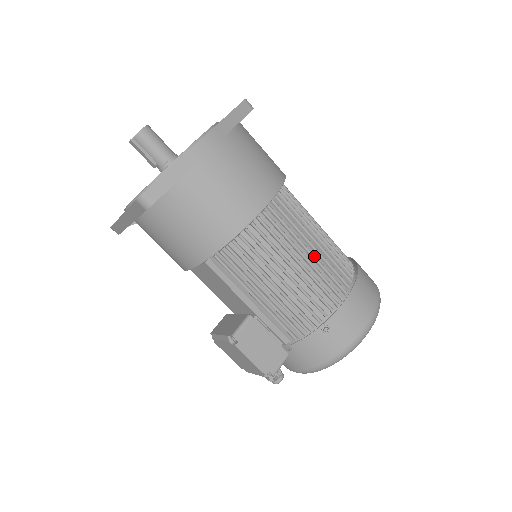
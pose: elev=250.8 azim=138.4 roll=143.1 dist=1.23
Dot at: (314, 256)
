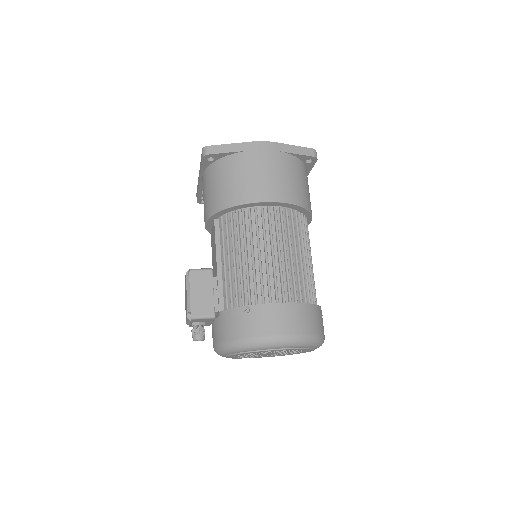
Dot at: (280, 259)
